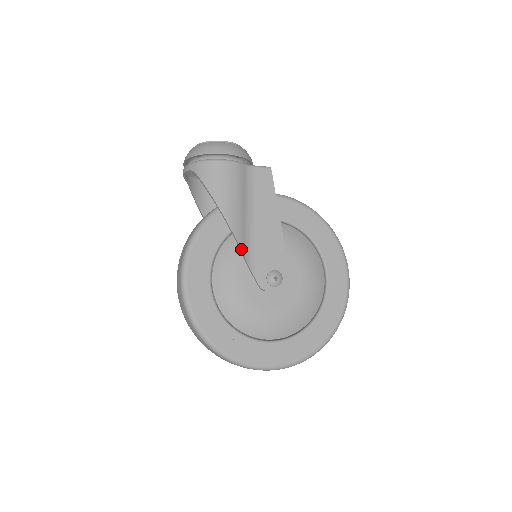
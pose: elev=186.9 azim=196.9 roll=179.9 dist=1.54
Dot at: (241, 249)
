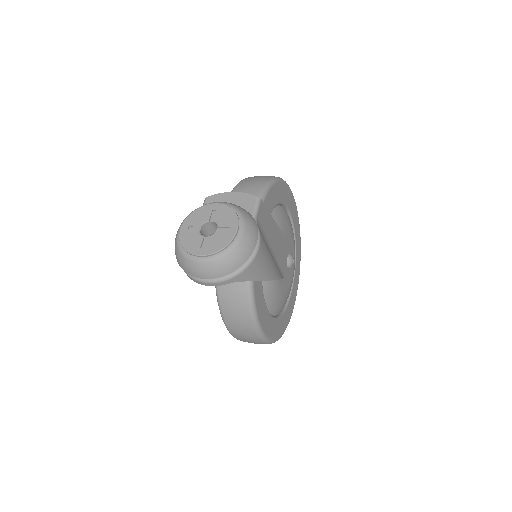
Dot at: (282, 278)
